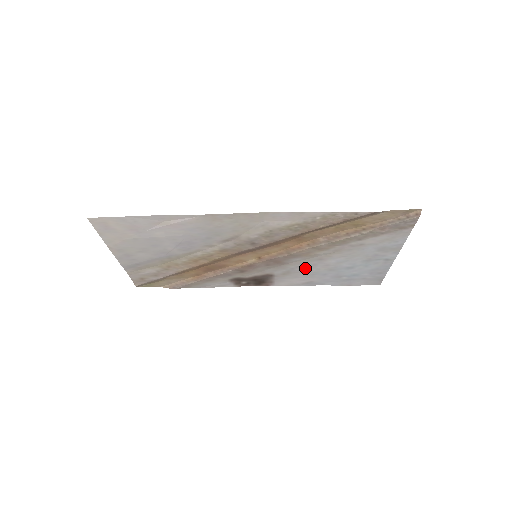
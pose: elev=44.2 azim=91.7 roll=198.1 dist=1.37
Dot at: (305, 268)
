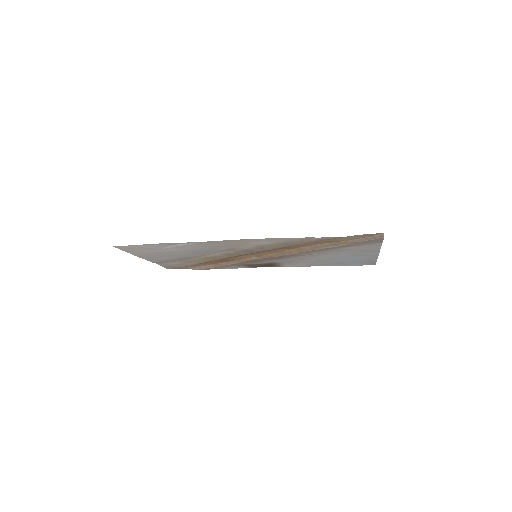
Dot at: (302, 259)
